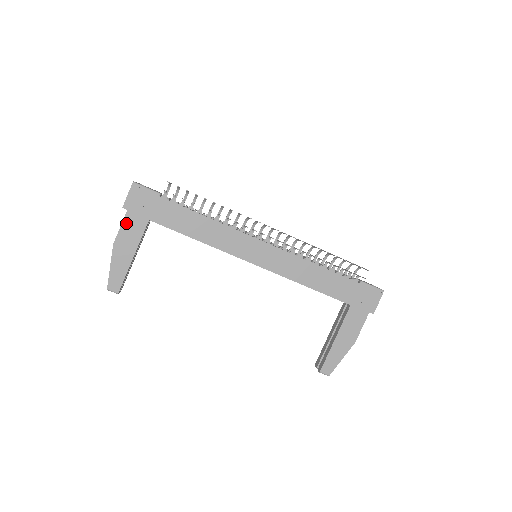
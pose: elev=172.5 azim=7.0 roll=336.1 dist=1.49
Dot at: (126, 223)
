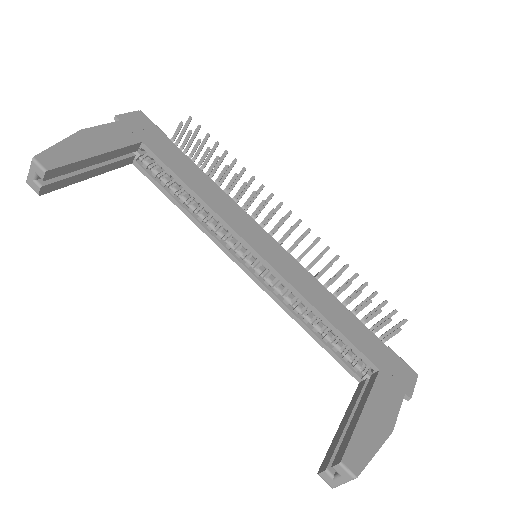
Dot at: (111, 127)
